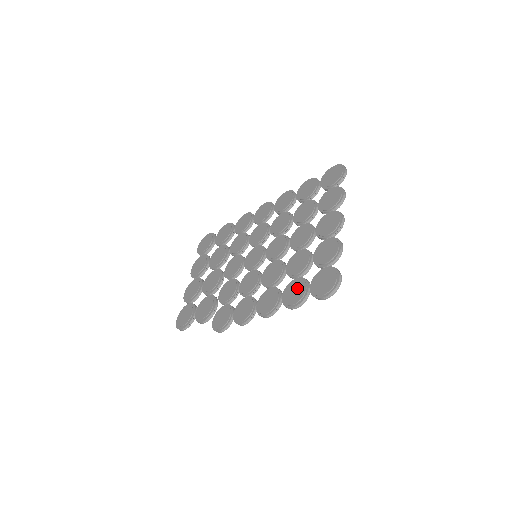
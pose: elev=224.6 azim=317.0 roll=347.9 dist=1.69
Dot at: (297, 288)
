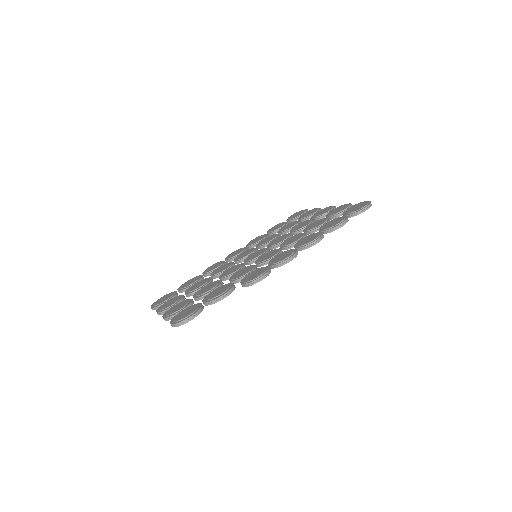
Dot at: (333, 221)
